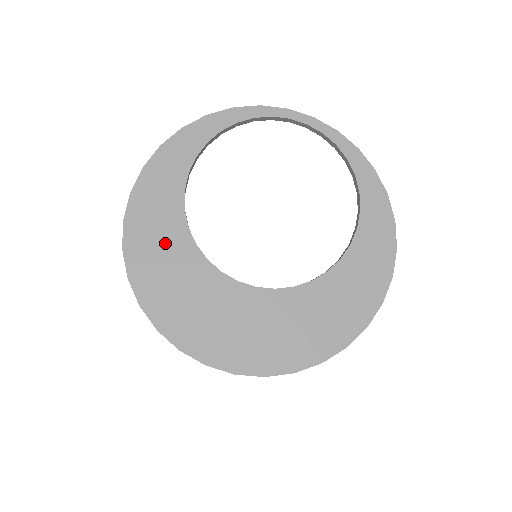
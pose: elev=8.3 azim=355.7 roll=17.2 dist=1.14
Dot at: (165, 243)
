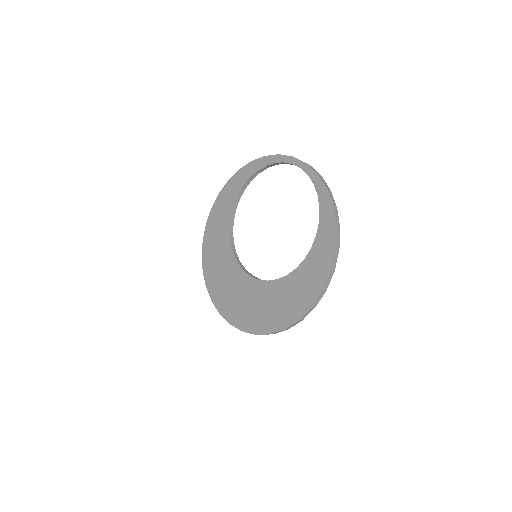
Dot at: (219, 239)
